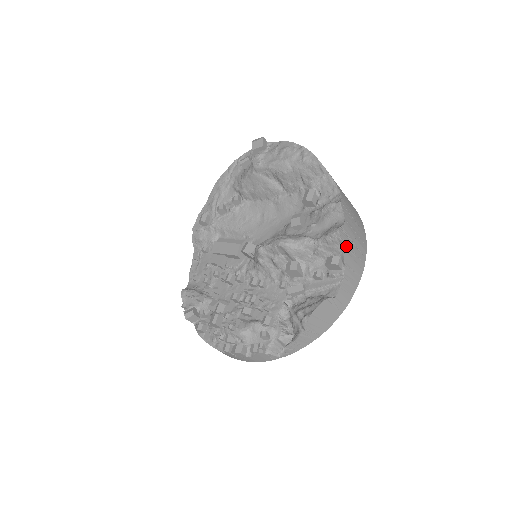
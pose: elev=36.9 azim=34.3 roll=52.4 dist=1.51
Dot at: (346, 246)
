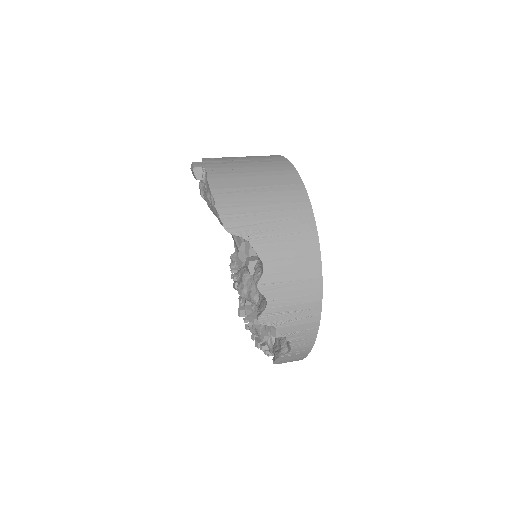
Dot at: (277, 323)
